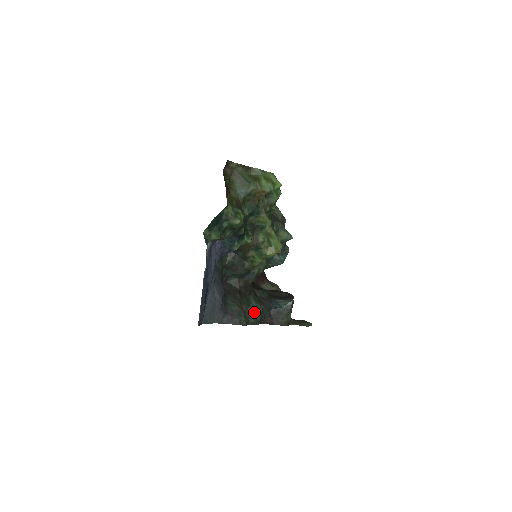
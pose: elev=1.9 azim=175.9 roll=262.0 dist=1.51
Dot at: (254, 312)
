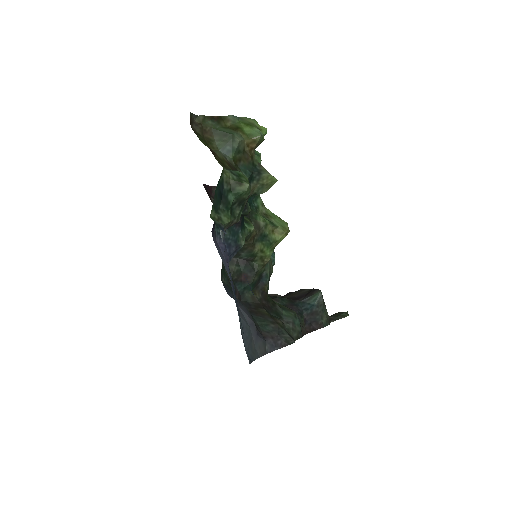
Dot at: (292, 323)
